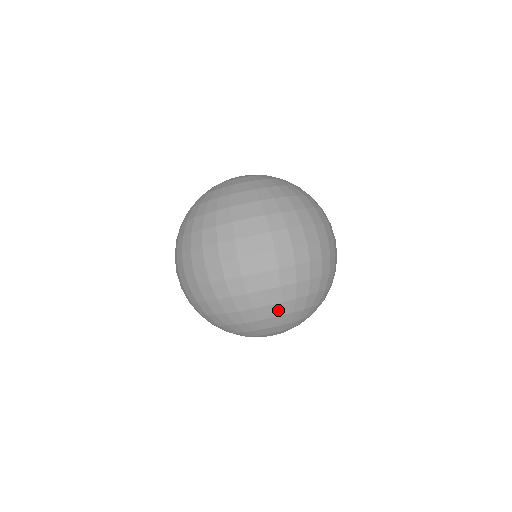
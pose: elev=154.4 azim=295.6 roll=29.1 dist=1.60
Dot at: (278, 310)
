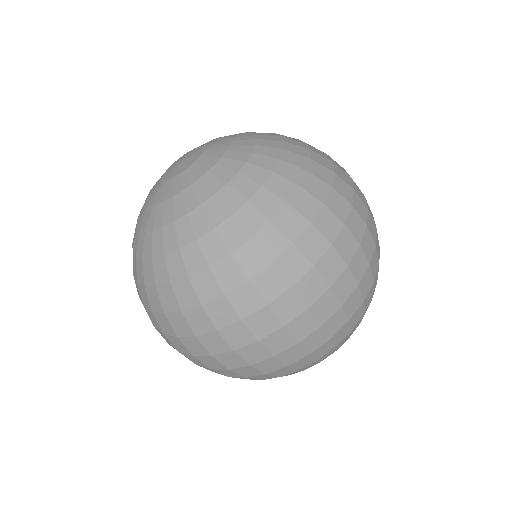
Dot at: (315, 363)
